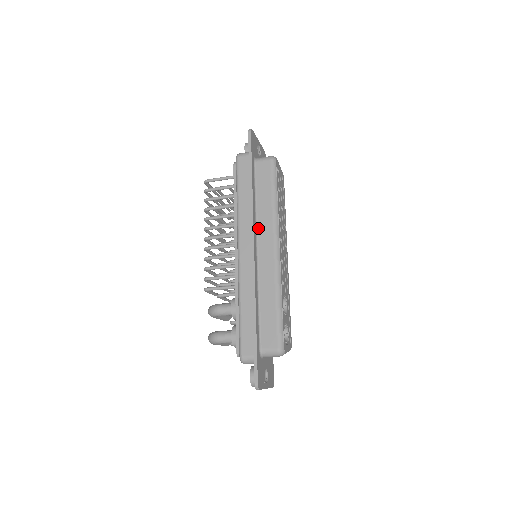
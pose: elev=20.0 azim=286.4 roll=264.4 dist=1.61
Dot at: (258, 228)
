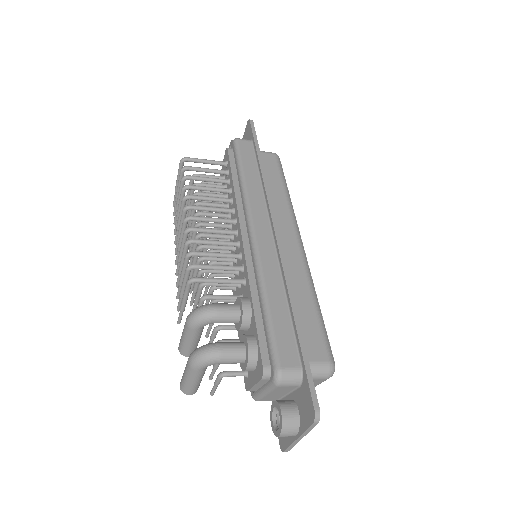
Dot at: occluded
